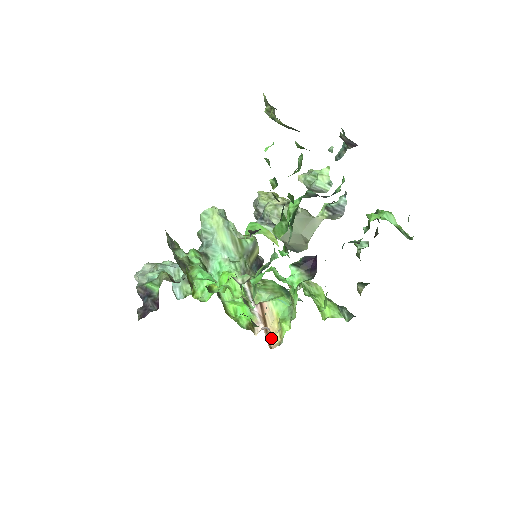
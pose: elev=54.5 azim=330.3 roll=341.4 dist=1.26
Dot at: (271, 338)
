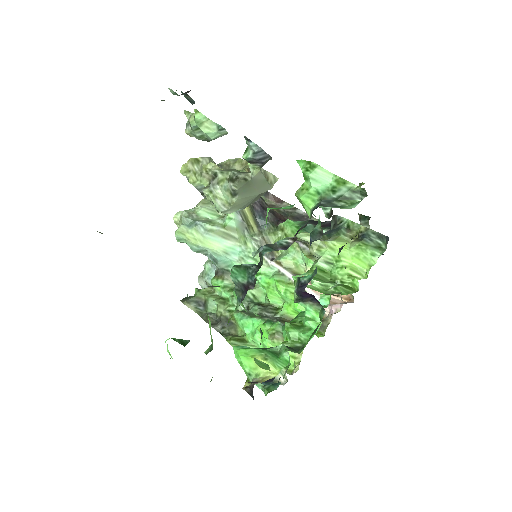
Dot at: occluded
